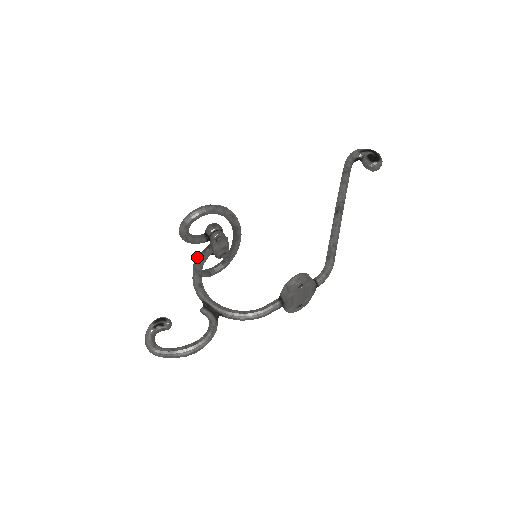
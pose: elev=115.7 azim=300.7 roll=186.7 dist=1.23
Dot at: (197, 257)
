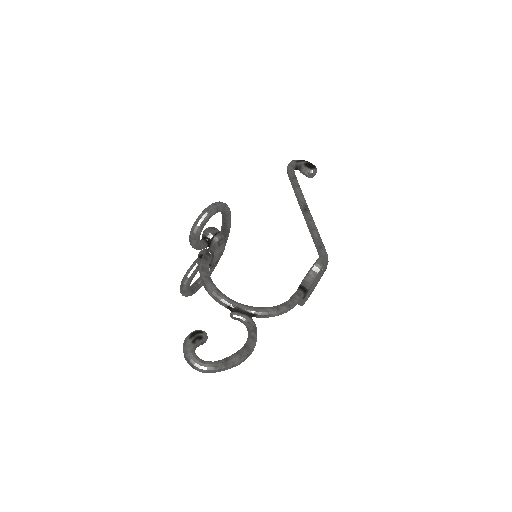
Dot at: (189, 270)
